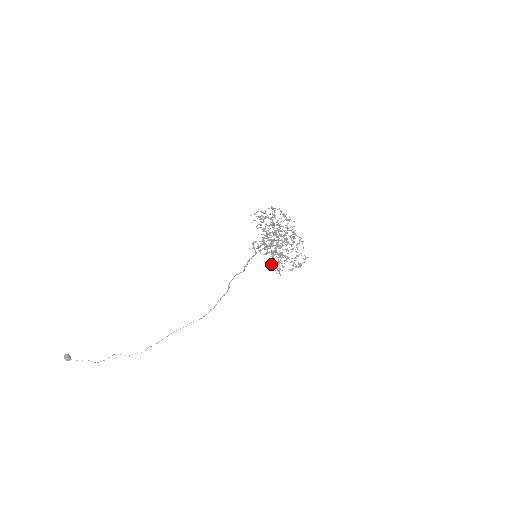
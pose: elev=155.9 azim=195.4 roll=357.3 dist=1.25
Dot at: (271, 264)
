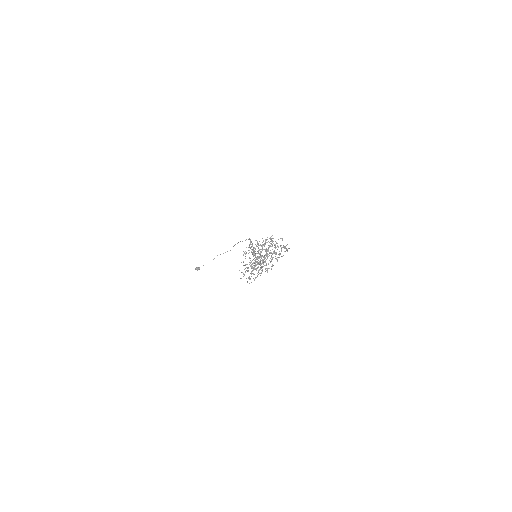
Dot at: occluded
